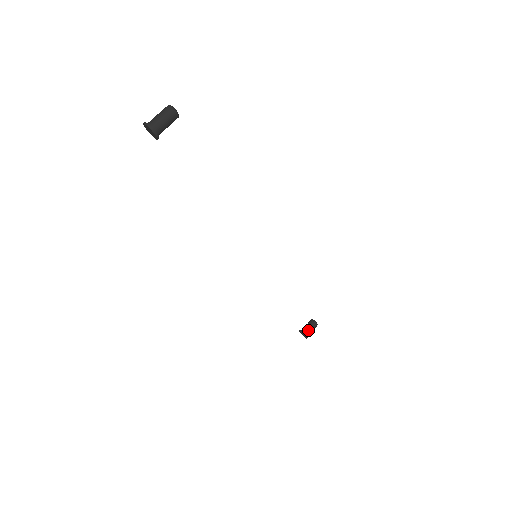
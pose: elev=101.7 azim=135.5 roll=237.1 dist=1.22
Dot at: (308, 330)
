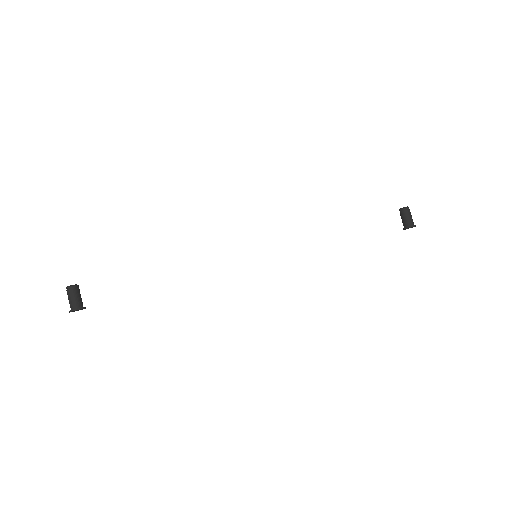
Dot at: (406, 221)
